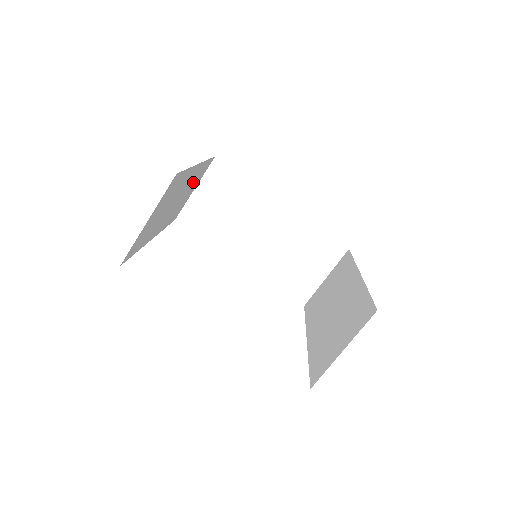
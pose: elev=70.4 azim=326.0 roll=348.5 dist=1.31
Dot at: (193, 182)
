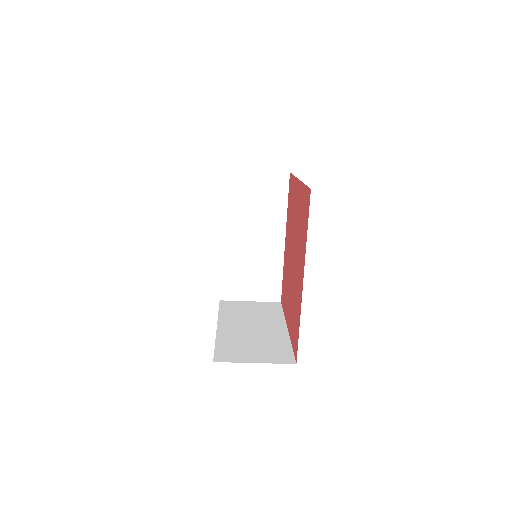
Dot at: occluded
